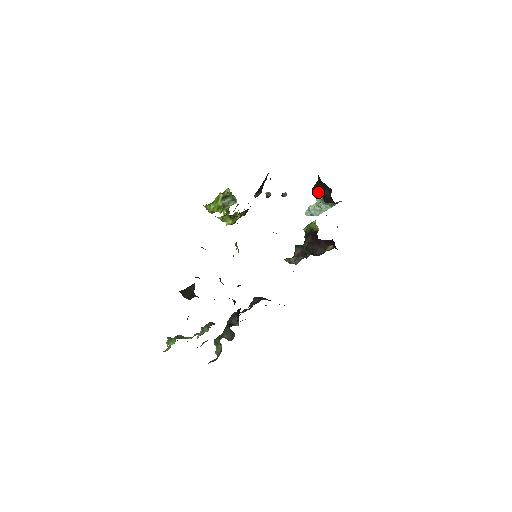
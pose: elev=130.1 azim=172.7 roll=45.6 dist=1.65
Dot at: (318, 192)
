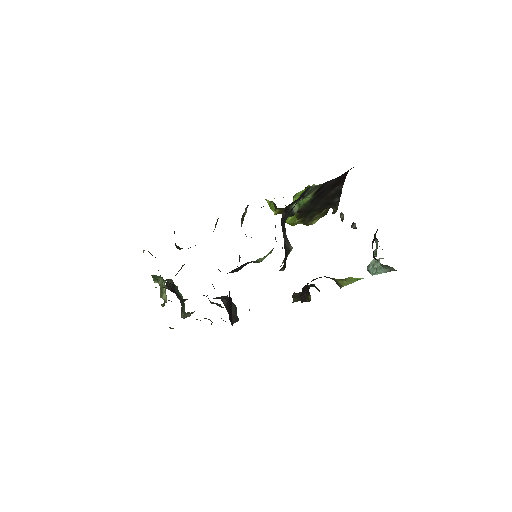
Dot at: (377, 239)
